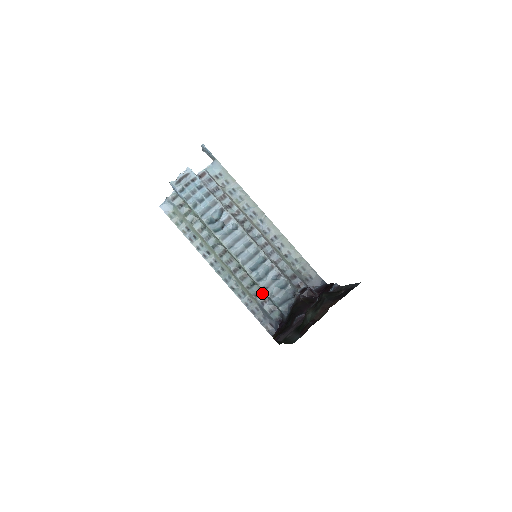
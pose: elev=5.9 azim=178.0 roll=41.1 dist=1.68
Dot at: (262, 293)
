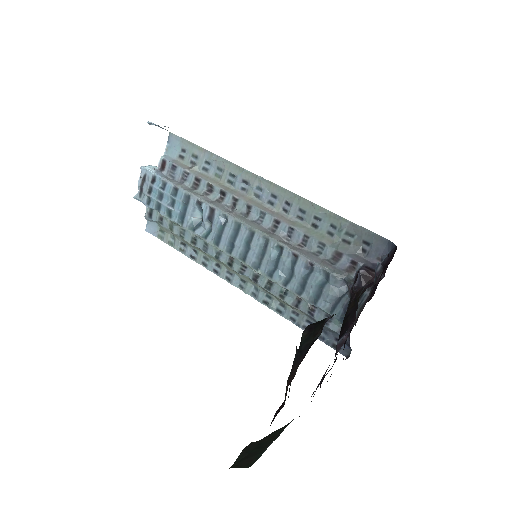
Dot at: occluded
